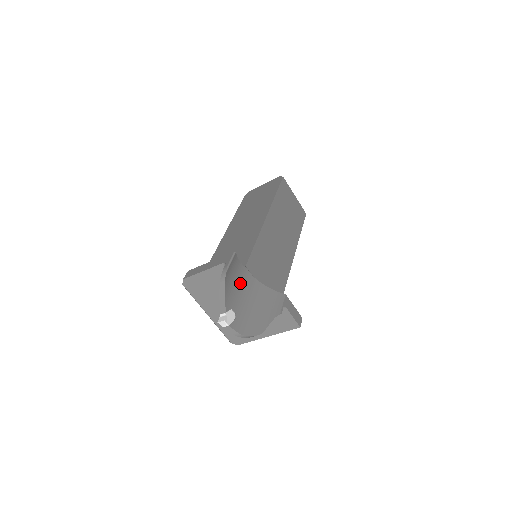
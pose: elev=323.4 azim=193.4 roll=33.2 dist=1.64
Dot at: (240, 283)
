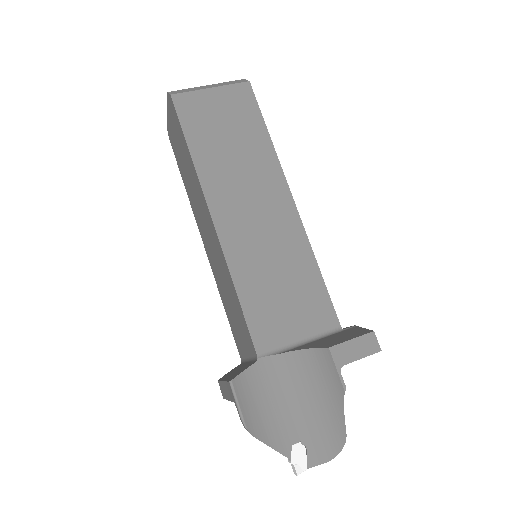
Dot at: (272, 393)
